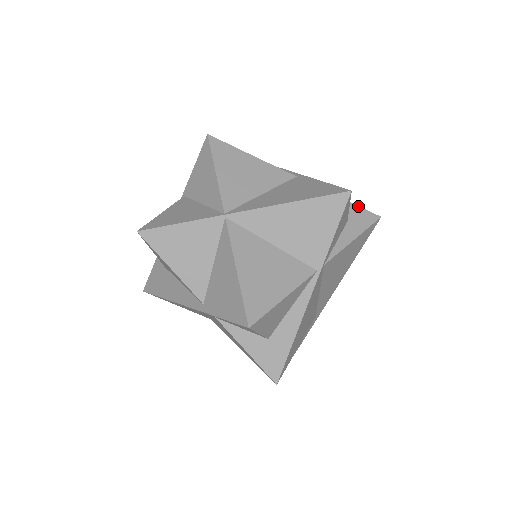
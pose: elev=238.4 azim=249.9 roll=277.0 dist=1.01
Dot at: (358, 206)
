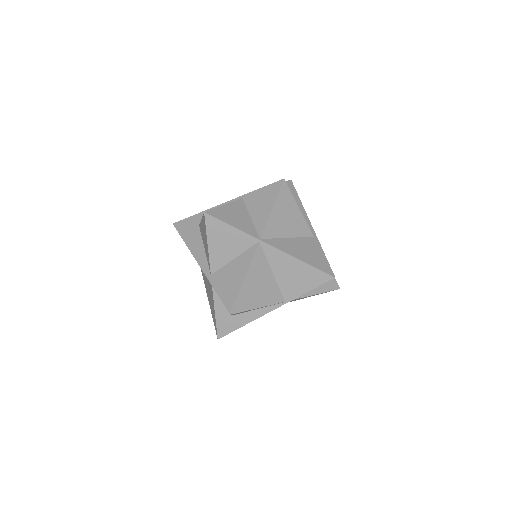
Dot at: occluded
